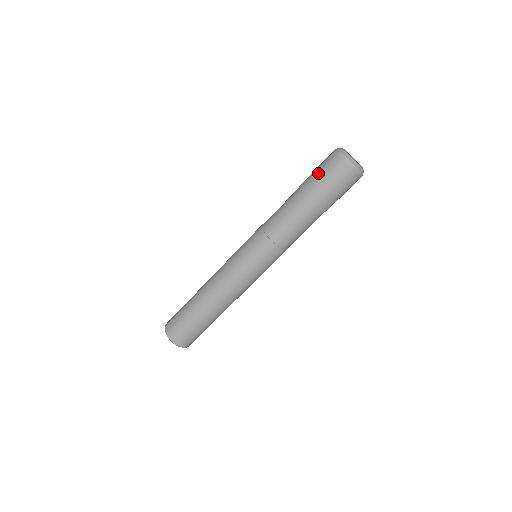
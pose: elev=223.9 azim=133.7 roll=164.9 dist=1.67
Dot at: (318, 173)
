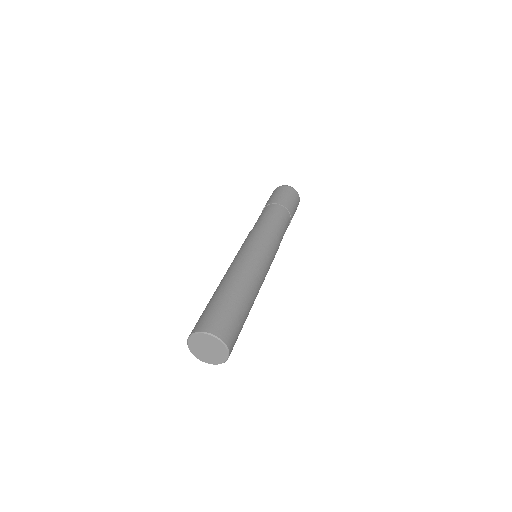
Dot at: (274, 195)
